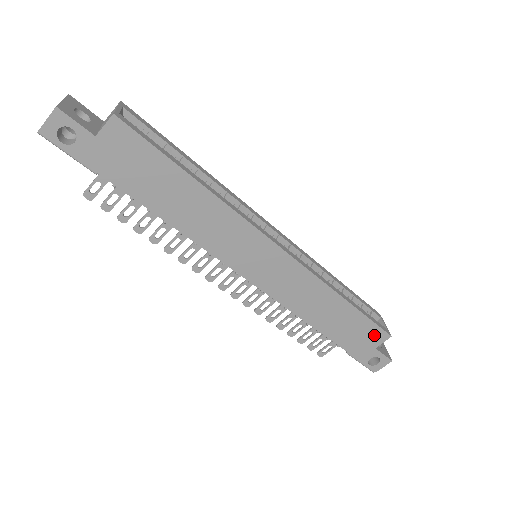
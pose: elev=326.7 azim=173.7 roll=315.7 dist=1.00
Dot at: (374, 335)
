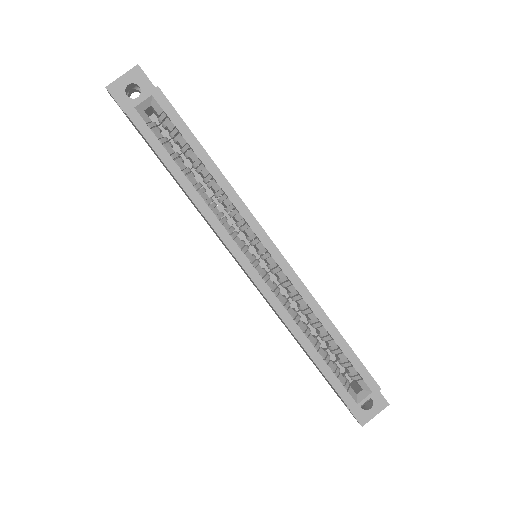
Dot at: occluded
